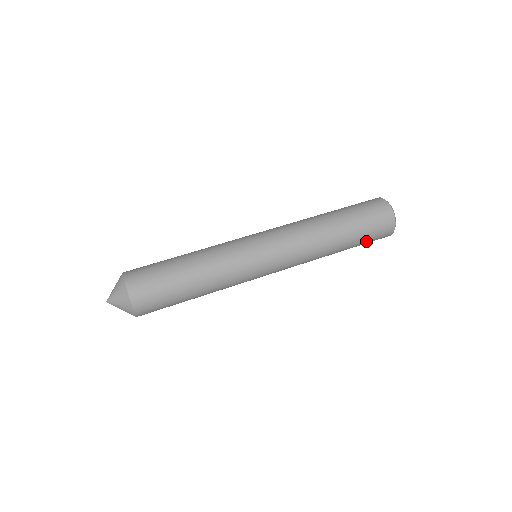
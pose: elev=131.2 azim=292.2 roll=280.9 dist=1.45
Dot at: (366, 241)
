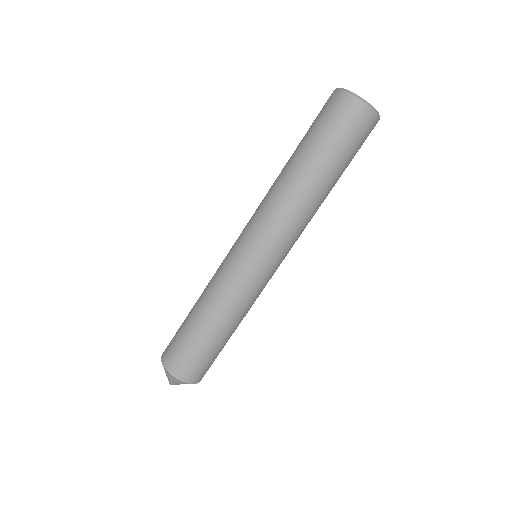
Dot at: occluded
